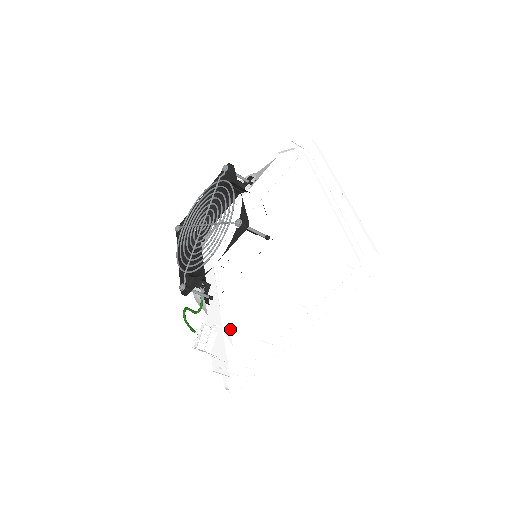
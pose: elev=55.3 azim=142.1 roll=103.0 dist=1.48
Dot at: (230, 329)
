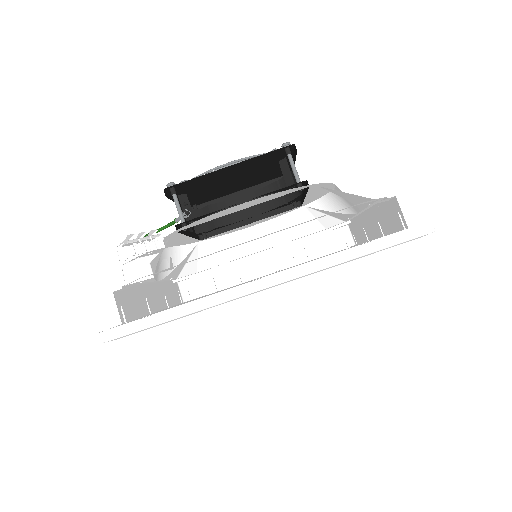
Dot at: occluded
